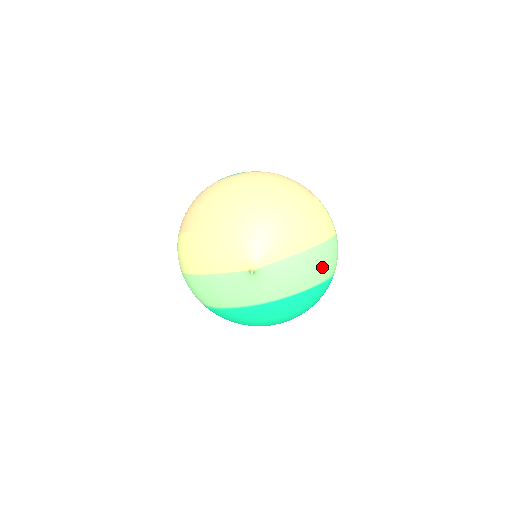
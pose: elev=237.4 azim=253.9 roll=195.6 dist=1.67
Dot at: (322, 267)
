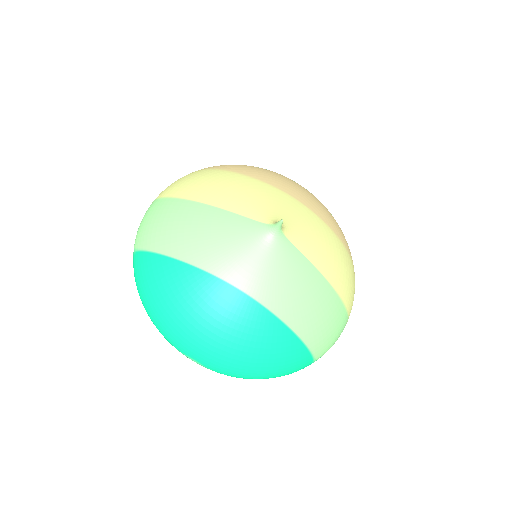
Dot at: (323, 325)
